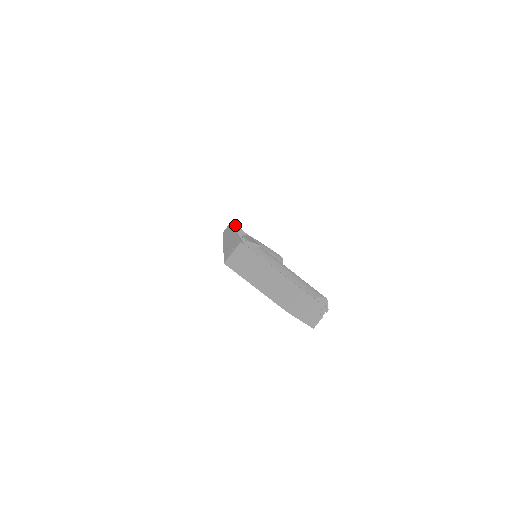
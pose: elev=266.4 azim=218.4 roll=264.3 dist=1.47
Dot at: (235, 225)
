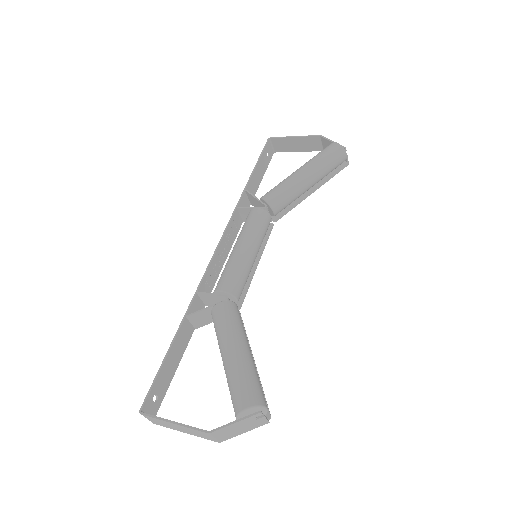
Dot at: (274, 138)
